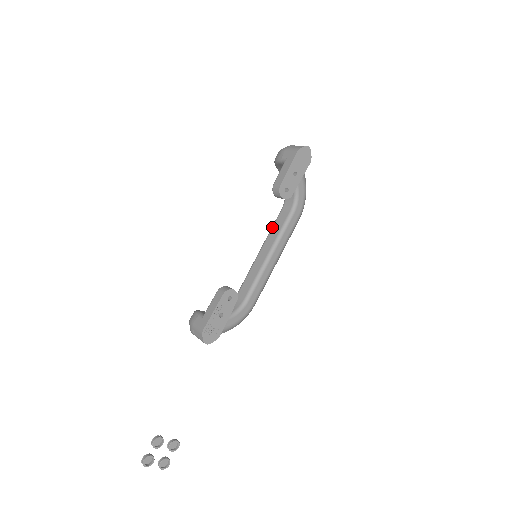
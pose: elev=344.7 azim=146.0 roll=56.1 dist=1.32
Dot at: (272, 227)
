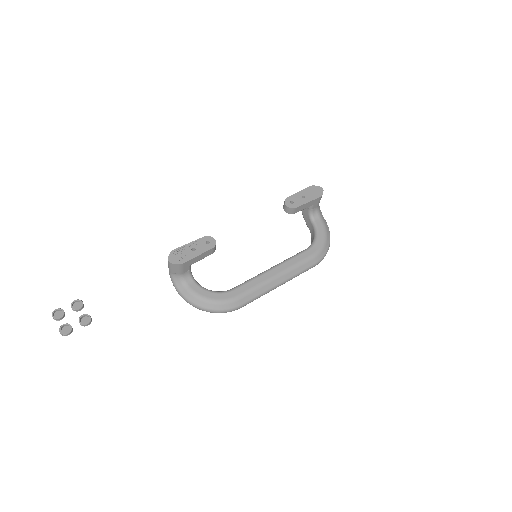
Dot at: occluded
